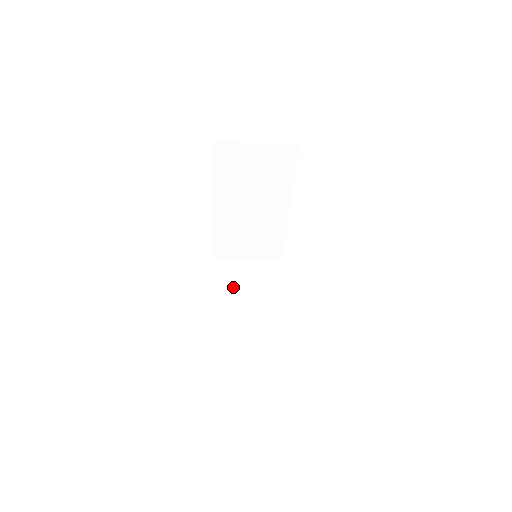
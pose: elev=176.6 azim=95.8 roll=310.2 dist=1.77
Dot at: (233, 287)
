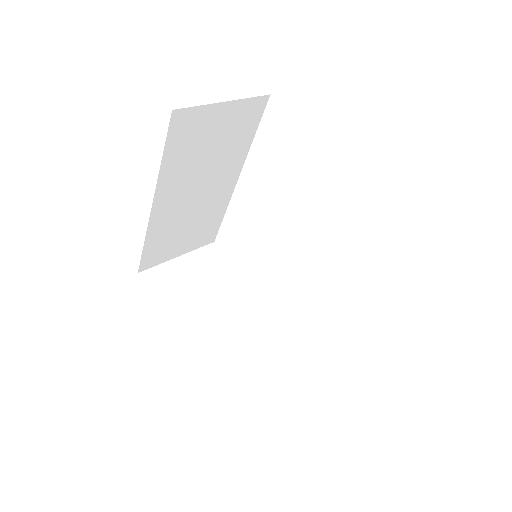
Dot at: (189, 299)
